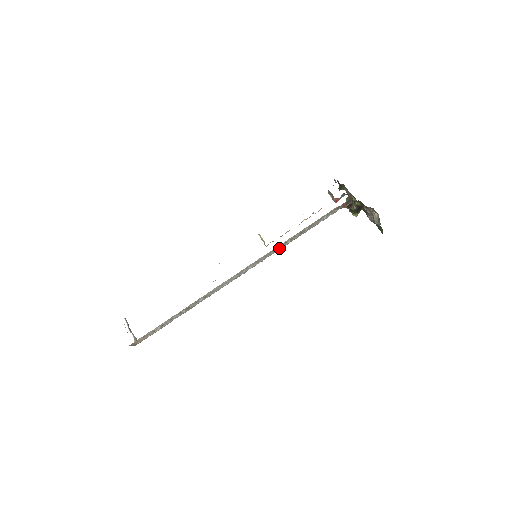
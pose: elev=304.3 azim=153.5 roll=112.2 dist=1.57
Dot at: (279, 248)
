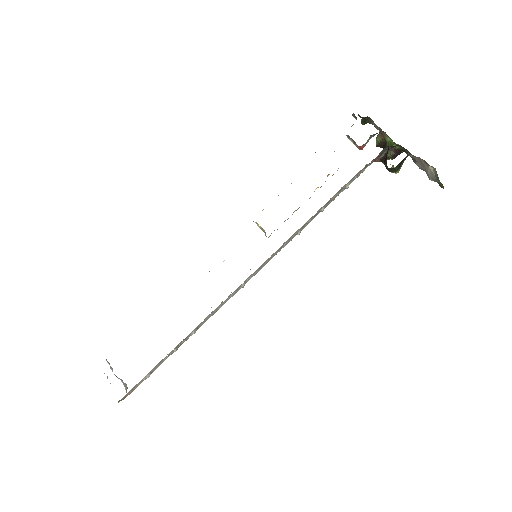
Dot at: (286, 243)
